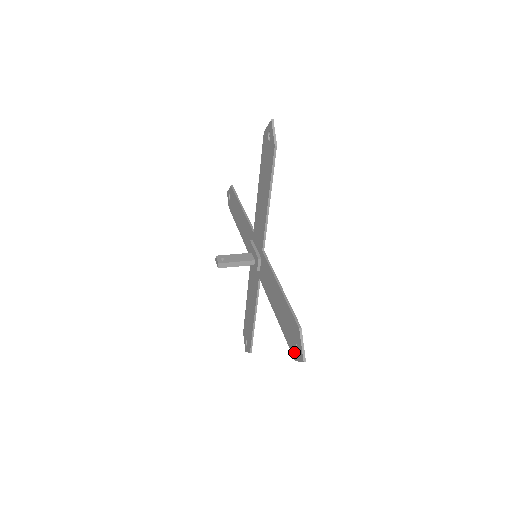
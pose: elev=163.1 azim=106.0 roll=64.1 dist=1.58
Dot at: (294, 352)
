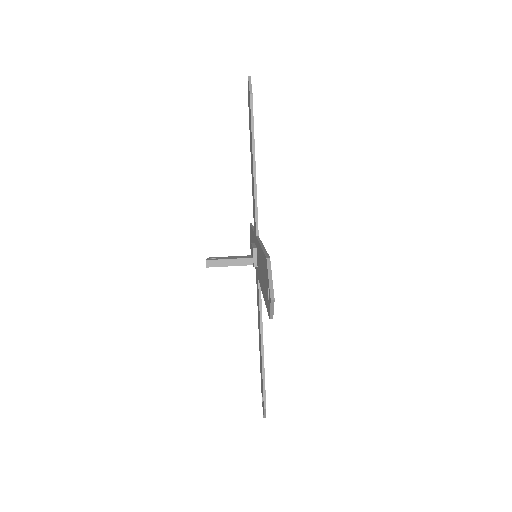
Dot at: (268, 306)
